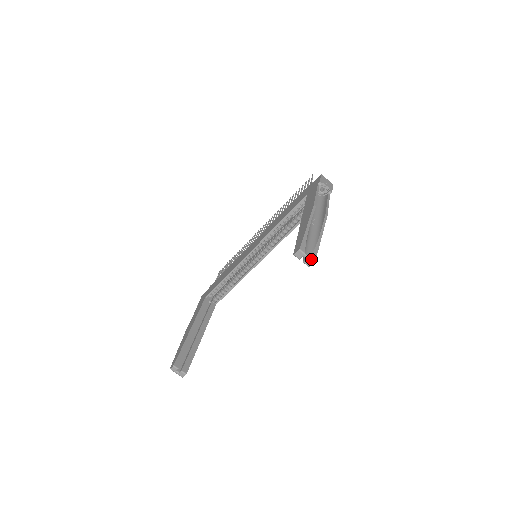
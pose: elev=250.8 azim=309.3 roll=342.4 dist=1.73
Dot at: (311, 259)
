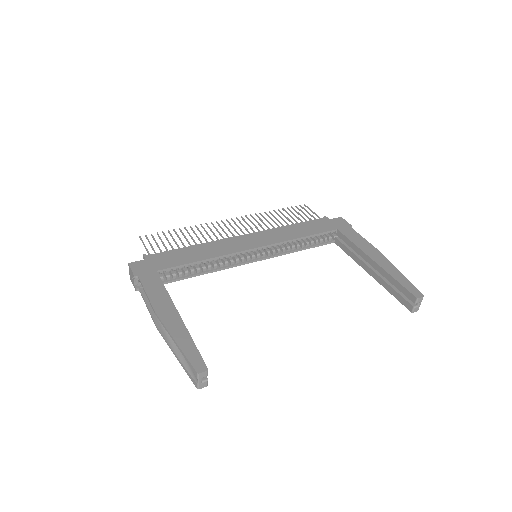
Dot at: occluded
